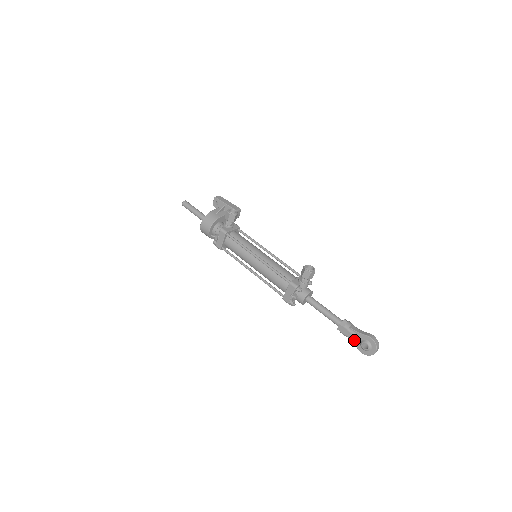
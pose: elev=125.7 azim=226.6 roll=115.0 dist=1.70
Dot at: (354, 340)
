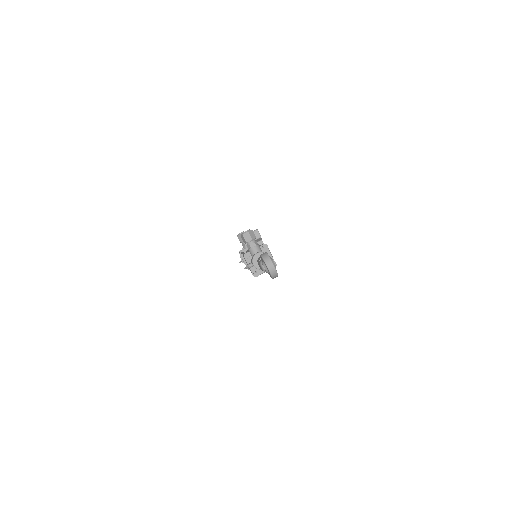
Dot at: (263, 269)
